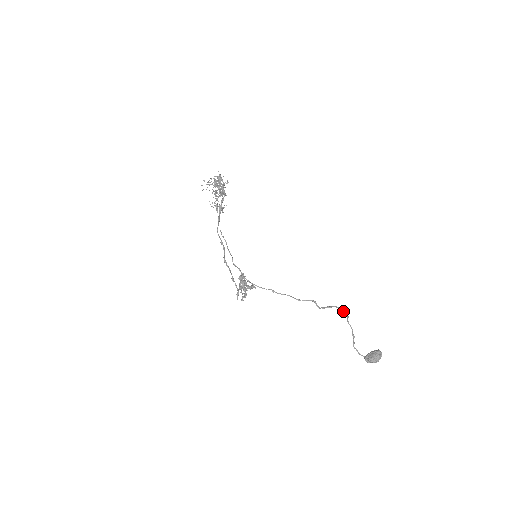
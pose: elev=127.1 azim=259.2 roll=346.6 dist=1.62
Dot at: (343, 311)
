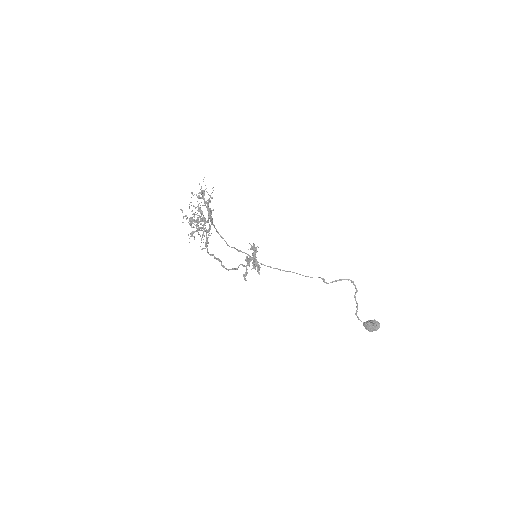
Dot at: (354, 285)
